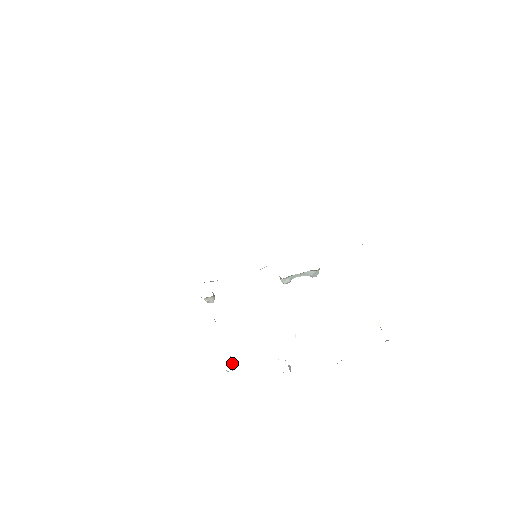
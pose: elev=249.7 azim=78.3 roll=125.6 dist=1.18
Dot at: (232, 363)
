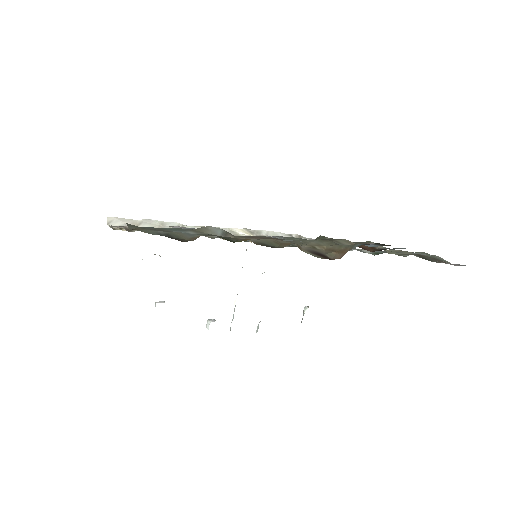
Dot at: occluded
